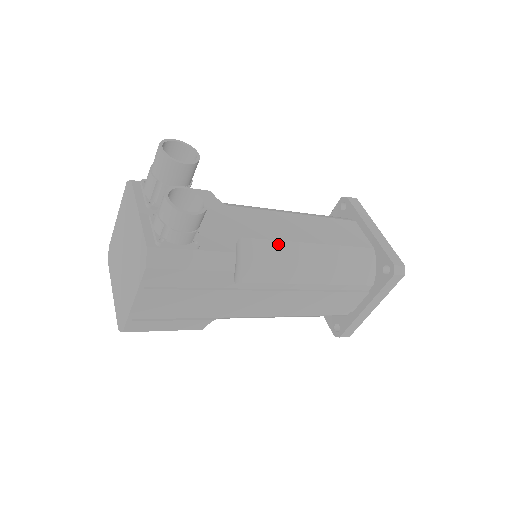
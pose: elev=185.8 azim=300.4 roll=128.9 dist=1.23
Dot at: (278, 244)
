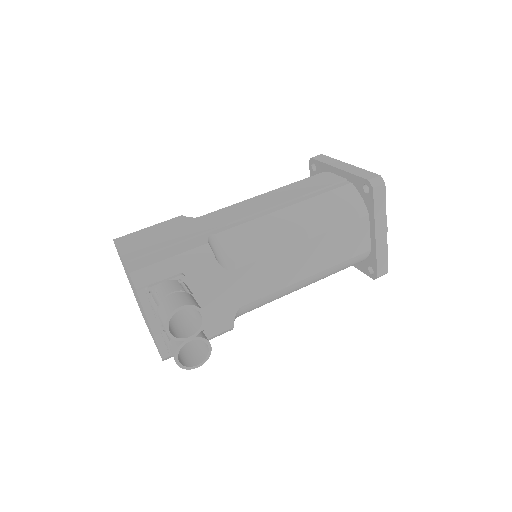
Dot at: (274, 294)
